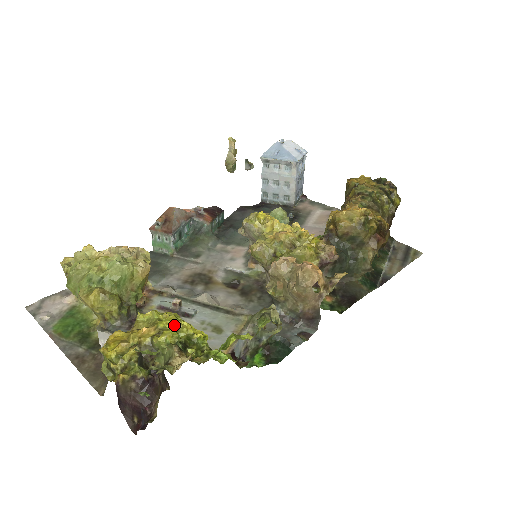
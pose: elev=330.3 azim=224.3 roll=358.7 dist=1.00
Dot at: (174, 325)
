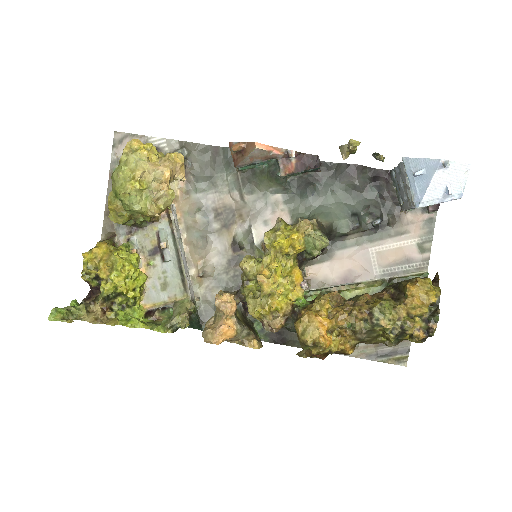
Dot at: (116, 284)
